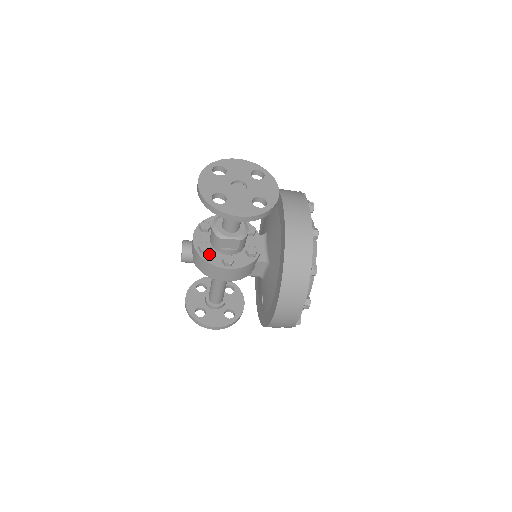
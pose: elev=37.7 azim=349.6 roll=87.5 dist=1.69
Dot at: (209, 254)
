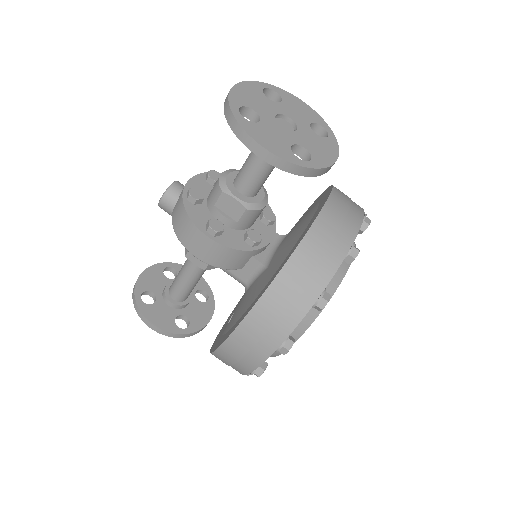
Dot at: (196, 207)
